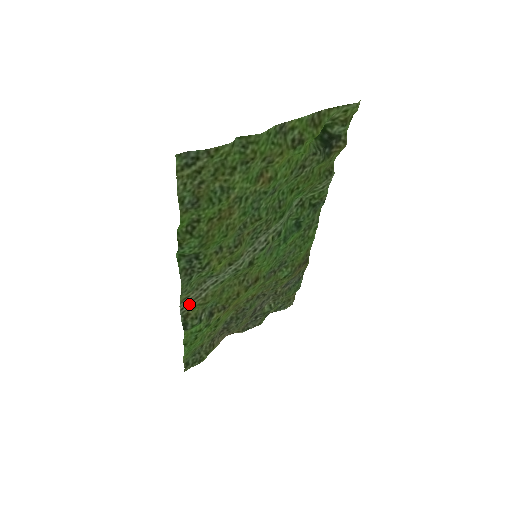
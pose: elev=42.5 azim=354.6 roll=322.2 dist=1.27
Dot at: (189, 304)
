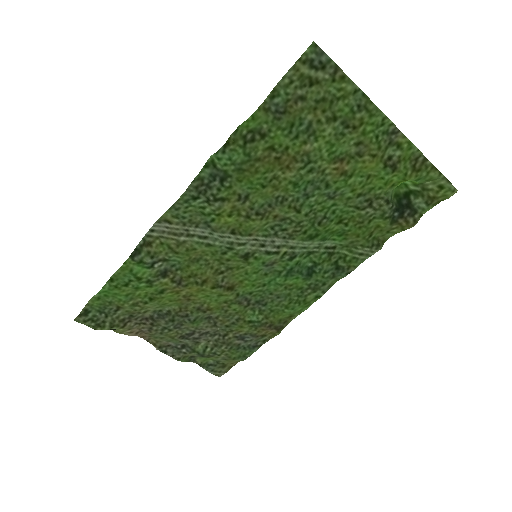
Dot at: (162, 233)
